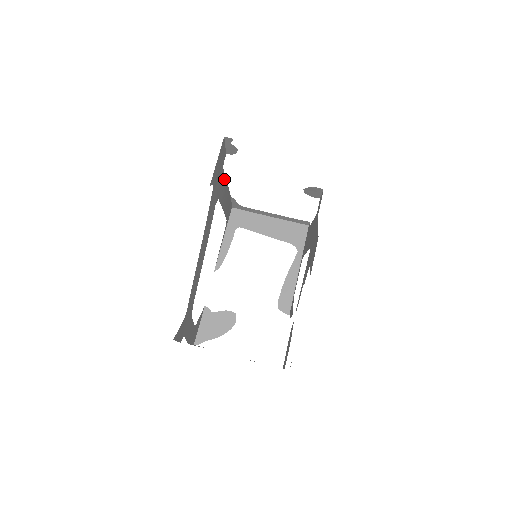
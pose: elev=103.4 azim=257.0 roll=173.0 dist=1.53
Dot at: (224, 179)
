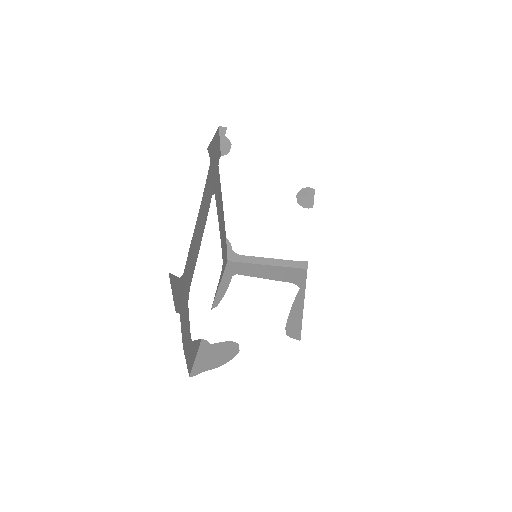
Dot at: (219, 186)
